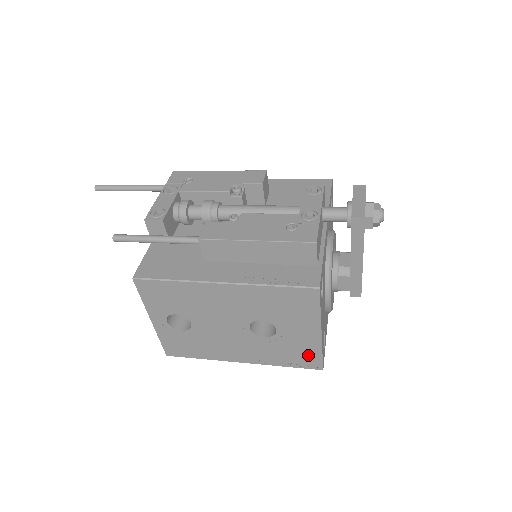
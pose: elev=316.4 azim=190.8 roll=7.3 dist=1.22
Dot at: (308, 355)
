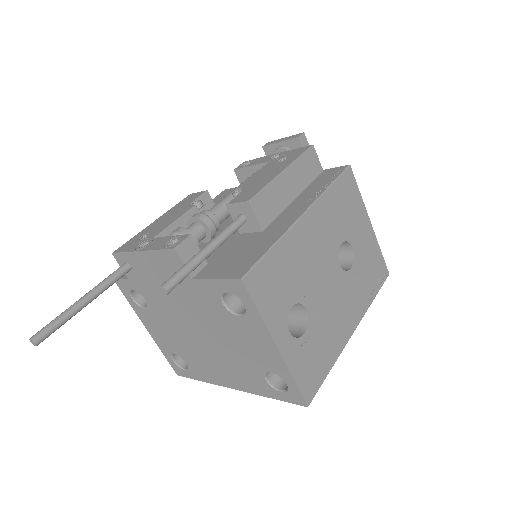
Dot at: (377, 263)
